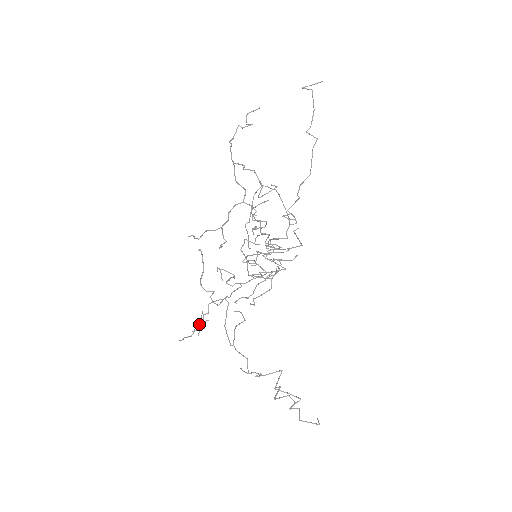
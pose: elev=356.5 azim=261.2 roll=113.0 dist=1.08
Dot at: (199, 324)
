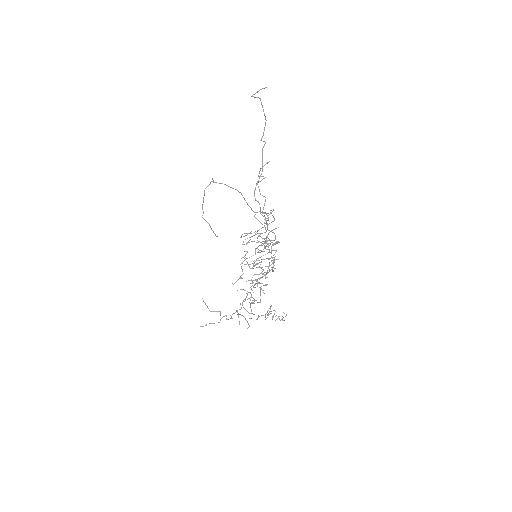
Dot at: (231, 316)
